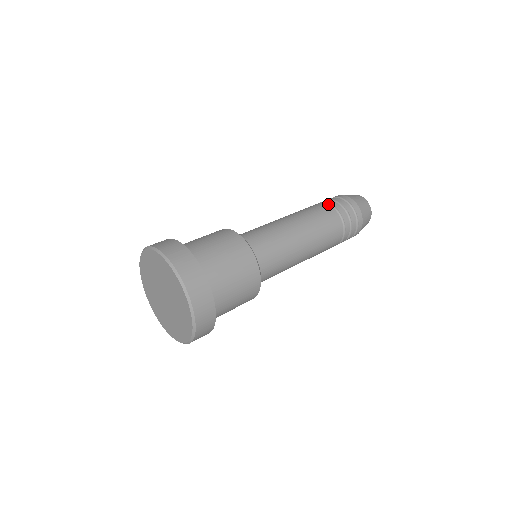
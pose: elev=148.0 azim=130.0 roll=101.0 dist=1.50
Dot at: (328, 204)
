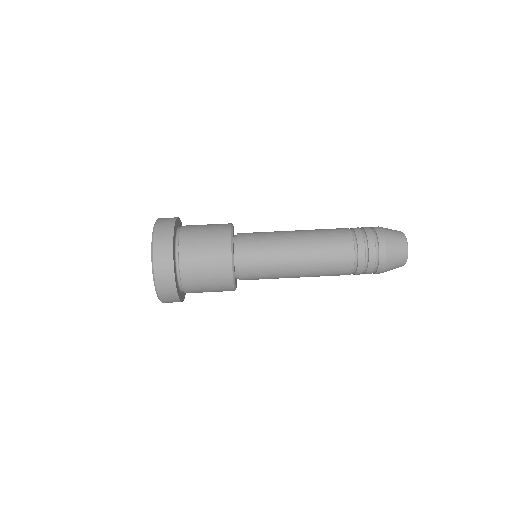
Dot at: (357, 254)
